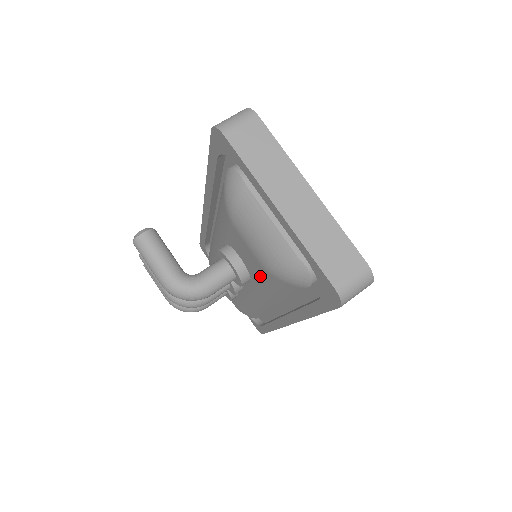
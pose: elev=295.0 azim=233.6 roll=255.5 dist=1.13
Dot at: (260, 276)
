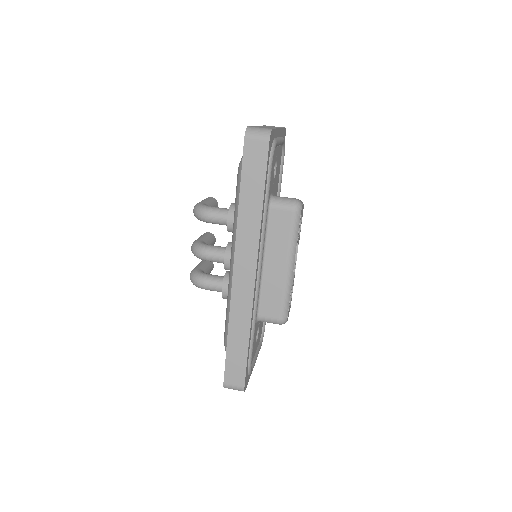
Dot at: occluded
